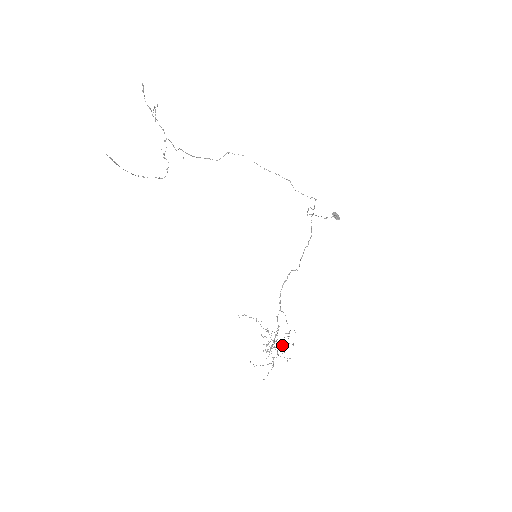
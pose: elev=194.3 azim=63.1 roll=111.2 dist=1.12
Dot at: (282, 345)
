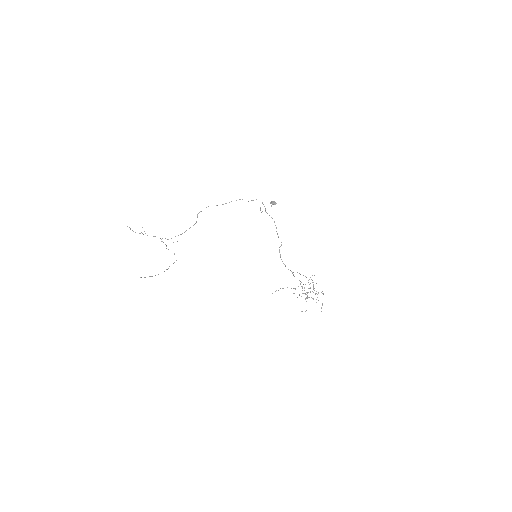
Dot at: (313, 288)
